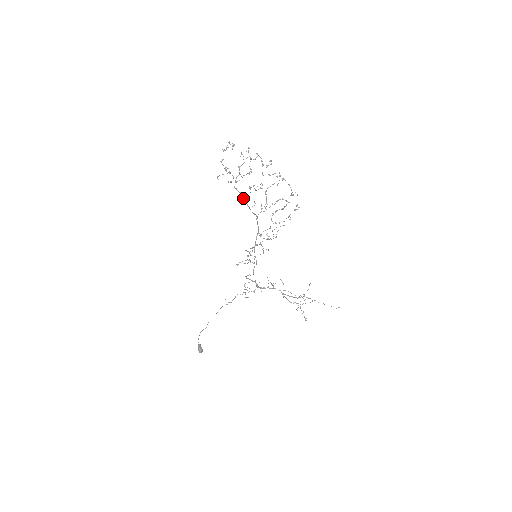
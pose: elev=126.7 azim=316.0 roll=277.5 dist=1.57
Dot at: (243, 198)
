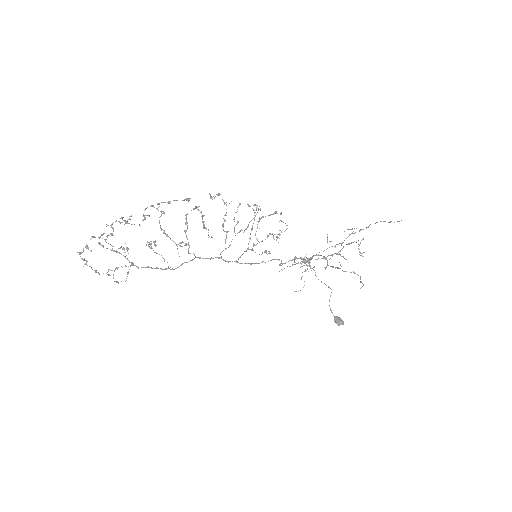
Dot at: occluded
